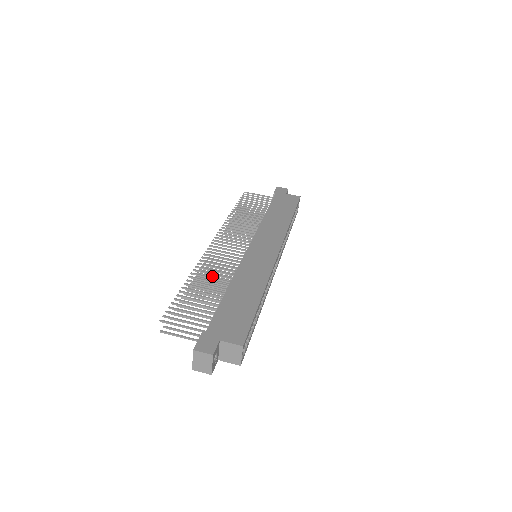
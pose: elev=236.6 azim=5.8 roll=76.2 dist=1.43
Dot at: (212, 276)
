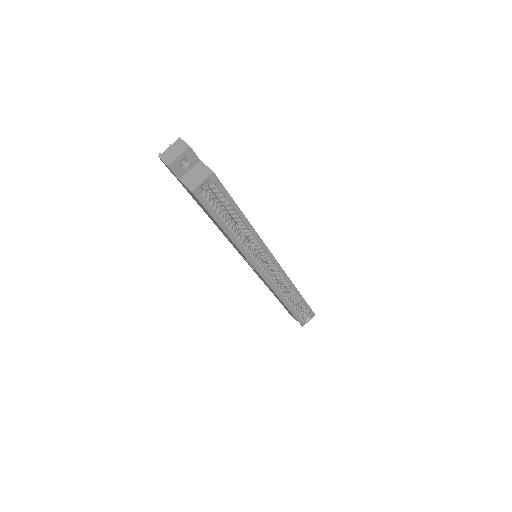
Dot at: occluded
